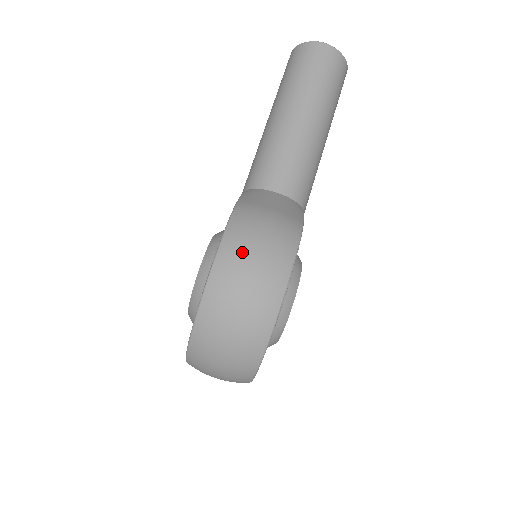
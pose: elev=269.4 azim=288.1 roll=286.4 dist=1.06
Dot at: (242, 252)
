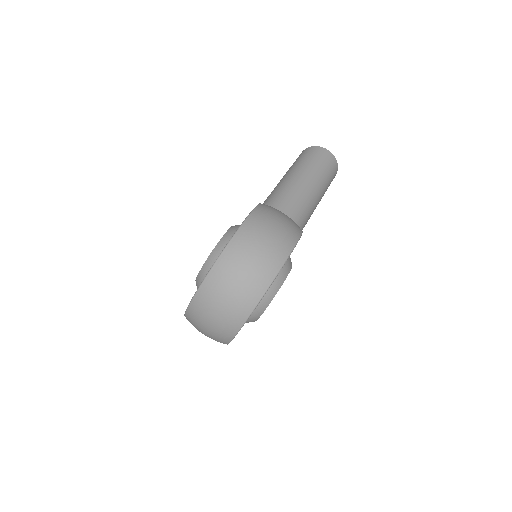
Dot at: (266, 221)
